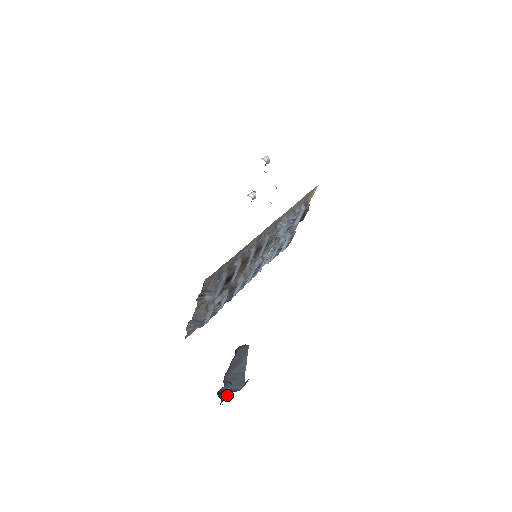
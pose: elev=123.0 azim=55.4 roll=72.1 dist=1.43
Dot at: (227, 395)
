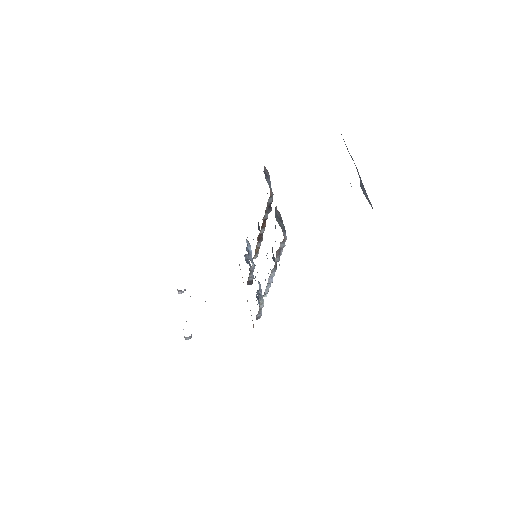
Dot at: occluded
